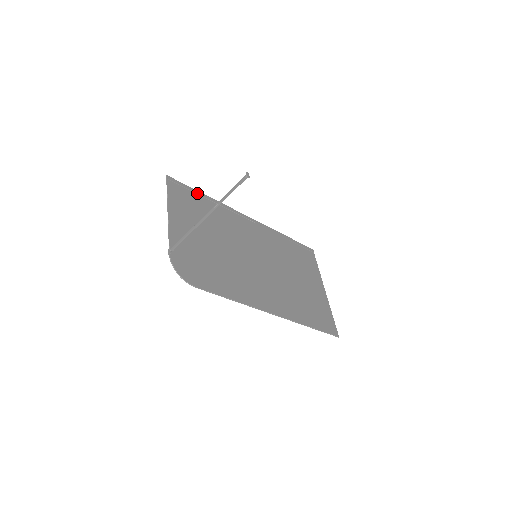
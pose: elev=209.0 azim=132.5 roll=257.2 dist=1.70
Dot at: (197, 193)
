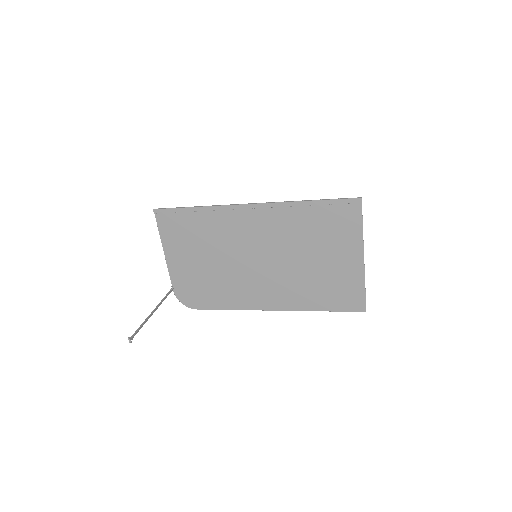
Dot at: (185, 211)
